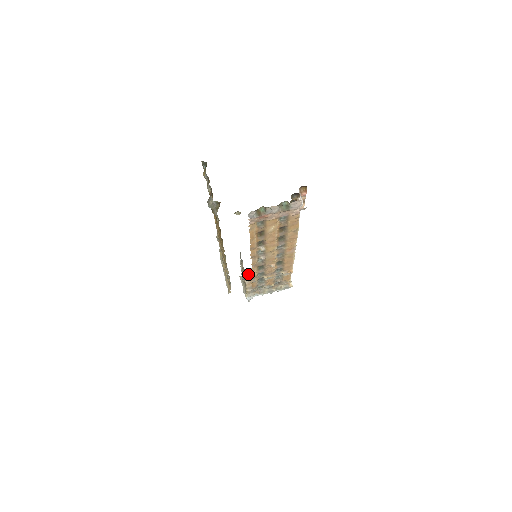
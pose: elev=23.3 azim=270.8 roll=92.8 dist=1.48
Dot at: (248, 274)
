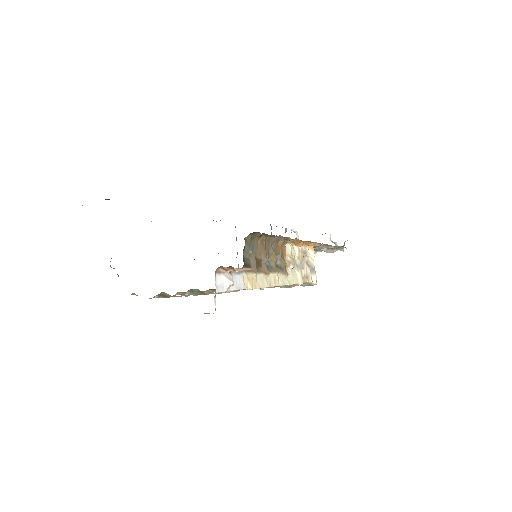
Dot at: occluded
